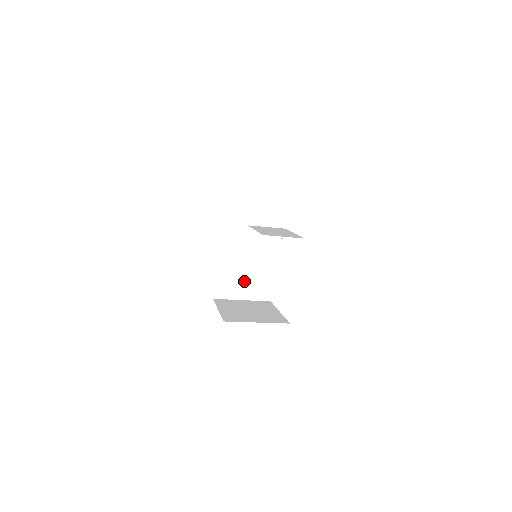
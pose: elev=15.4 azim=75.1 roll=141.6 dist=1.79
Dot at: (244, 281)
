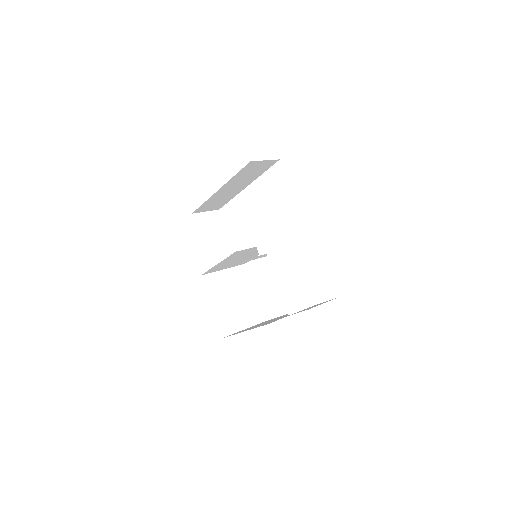
Dot at: (233, 263)
